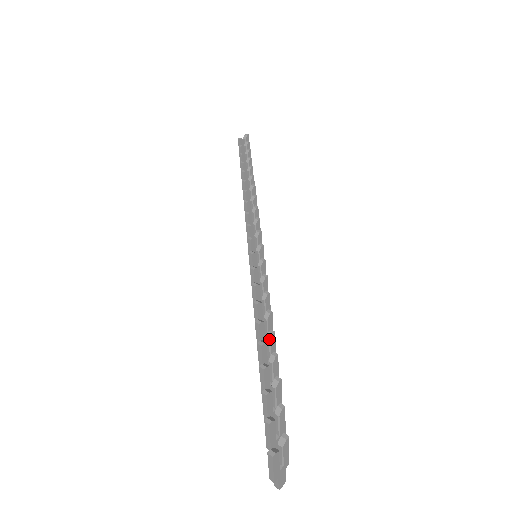
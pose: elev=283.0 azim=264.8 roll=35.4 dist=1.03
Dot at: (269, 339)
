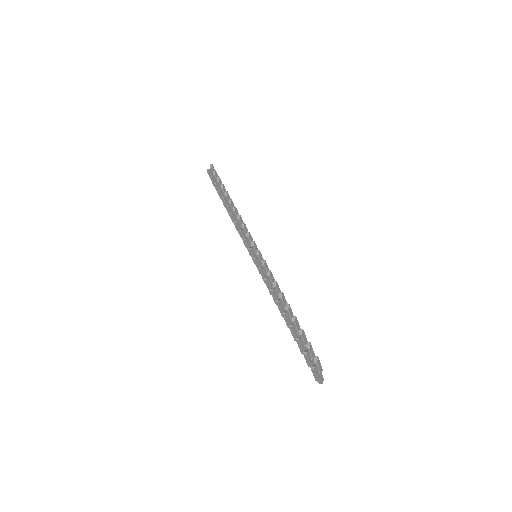
Dot at: (287, 309)
